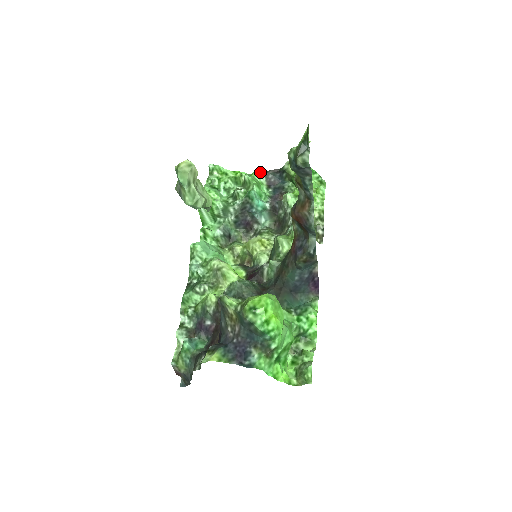
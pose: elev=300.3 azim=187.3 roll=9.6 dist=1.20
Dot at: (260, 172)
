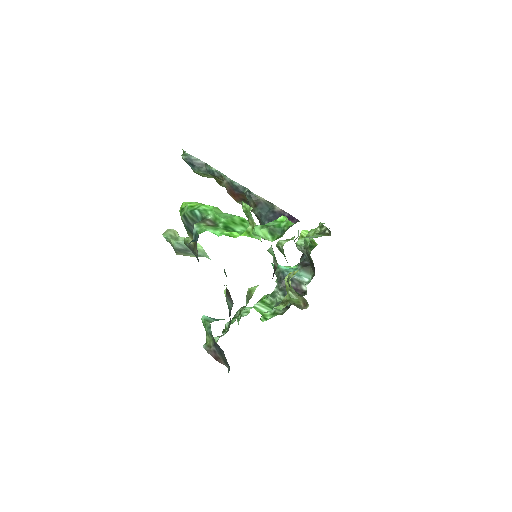
Dot at: occluded
